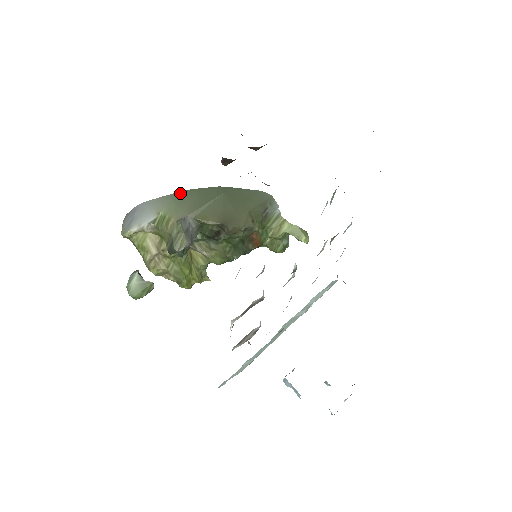
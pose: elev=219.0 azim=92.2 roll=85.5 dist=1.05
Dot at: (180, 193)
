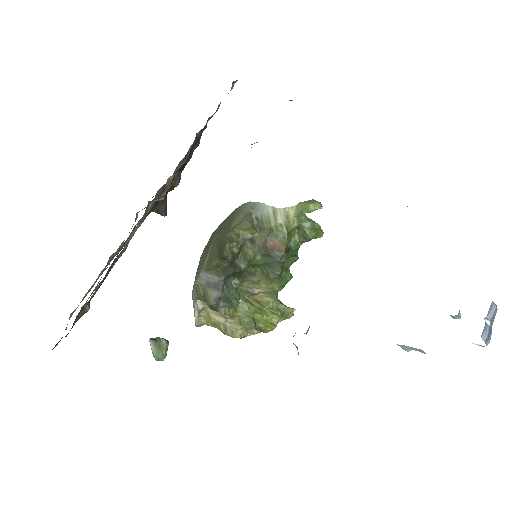
Dot at: occluded
